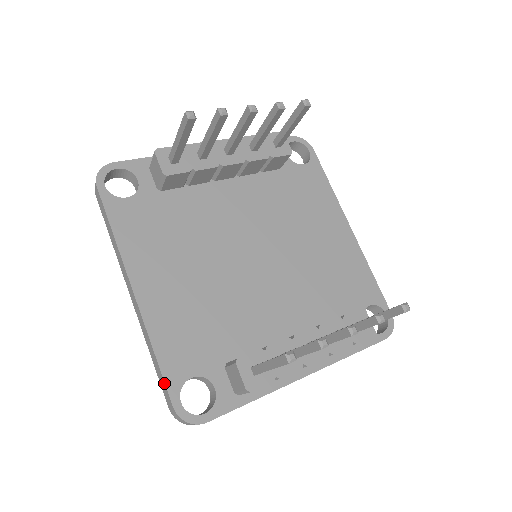
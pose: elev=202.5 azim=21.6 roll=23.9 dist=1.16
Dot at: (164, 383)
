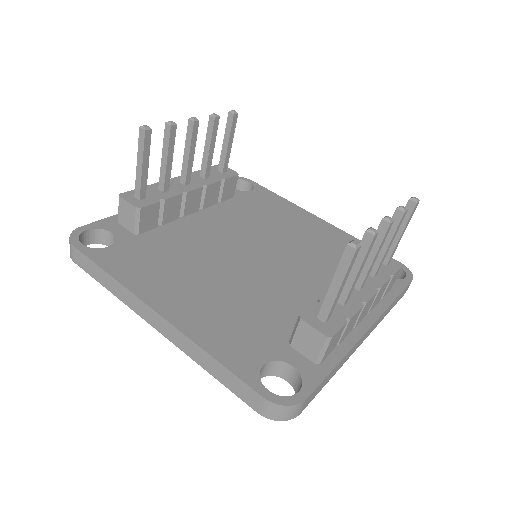
Dot at: (238, 380)
